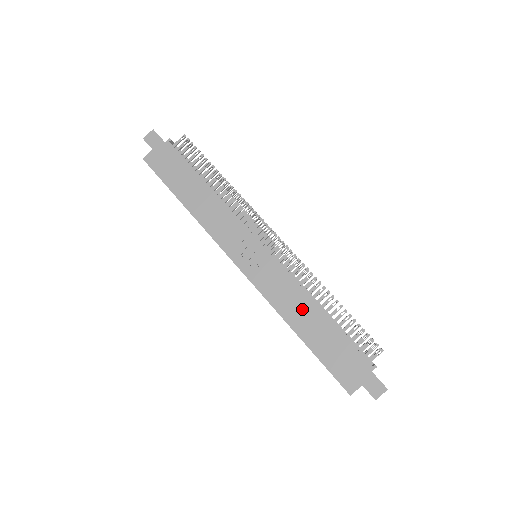
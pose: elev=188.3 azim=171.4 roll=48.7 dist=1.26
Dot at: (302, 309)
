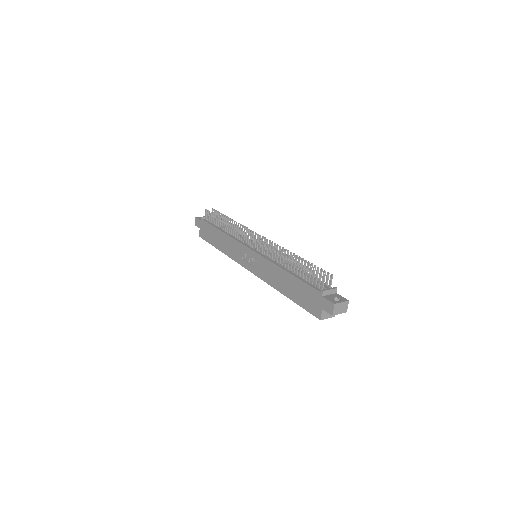
Dot at: (278, 276)
